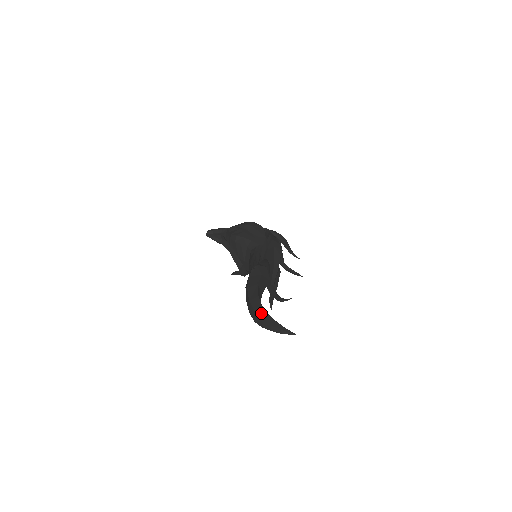
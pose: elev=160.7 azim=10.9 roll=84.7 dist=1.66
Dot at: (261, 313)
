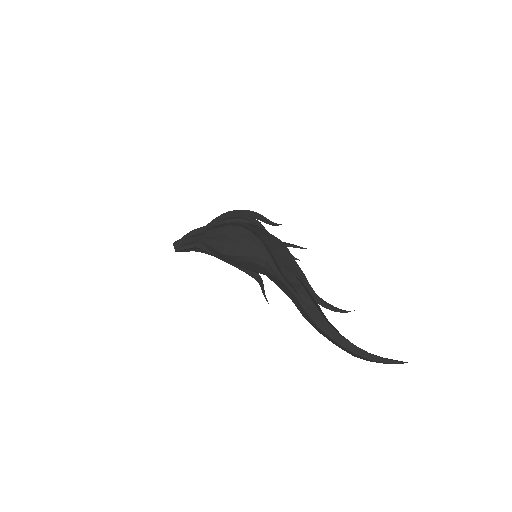
Dot at: (362, 354)
